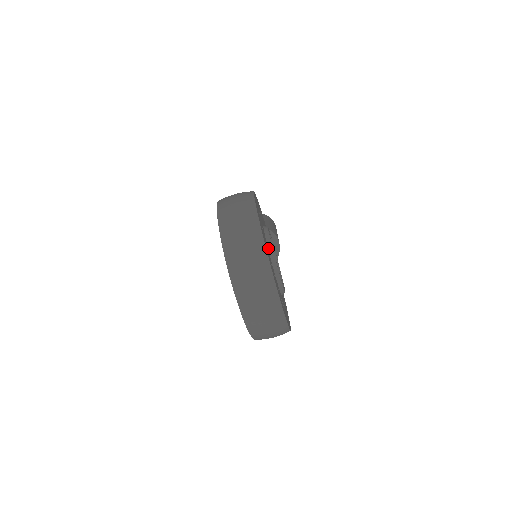
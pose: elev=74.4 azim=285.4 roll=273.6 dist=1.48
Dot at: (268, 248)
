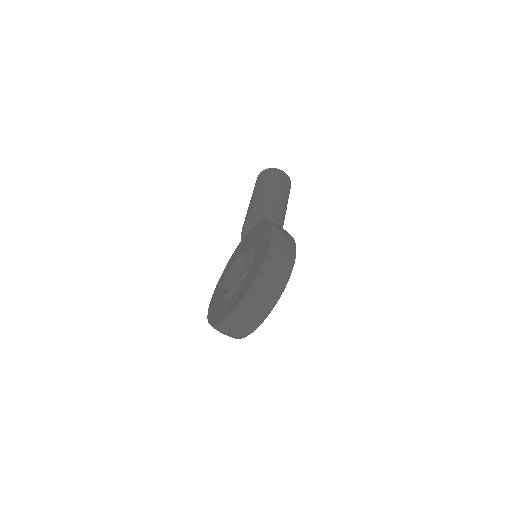
Dot at: occluded
